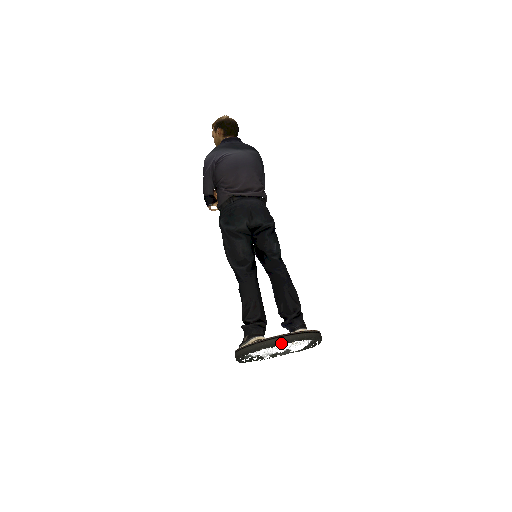
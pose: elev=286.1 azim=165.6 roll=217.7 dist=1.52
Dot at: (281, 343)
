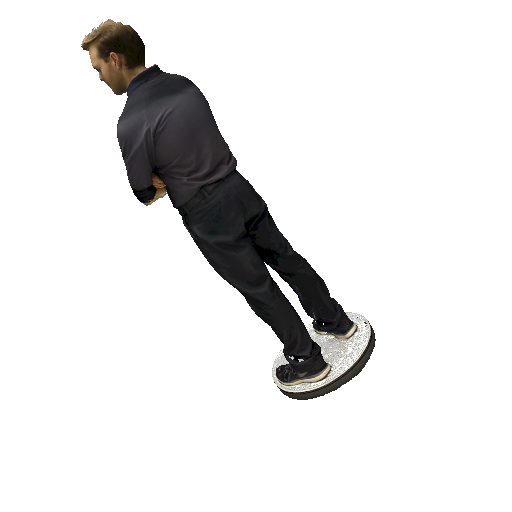
Dot at: (362, 368)
